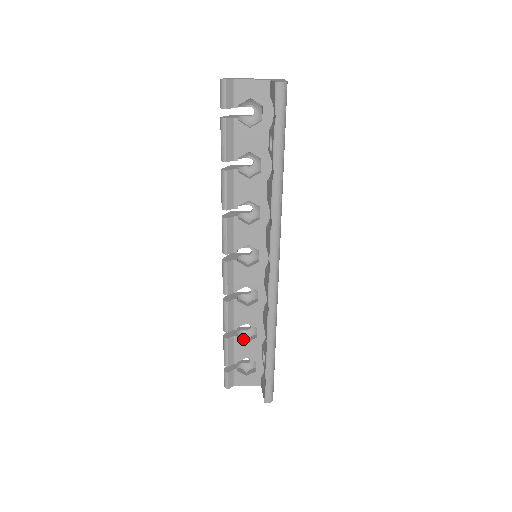
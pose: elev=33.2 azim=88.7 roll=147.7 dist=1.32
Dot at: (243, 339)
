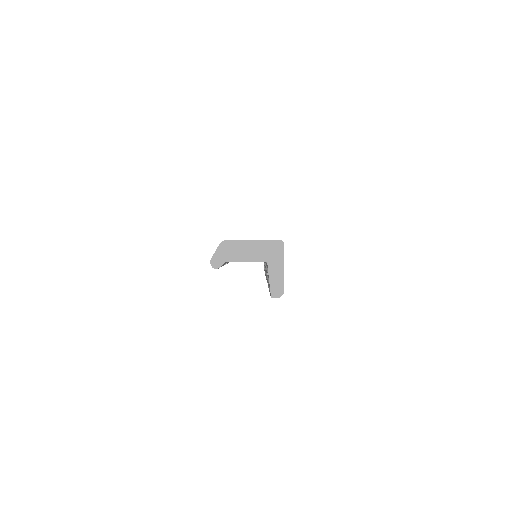
Dot at: occluded
